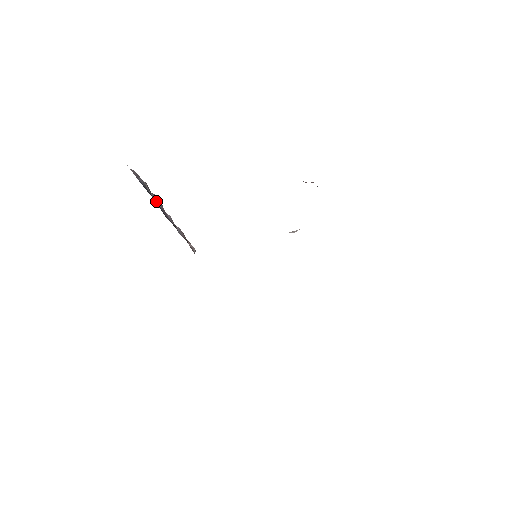
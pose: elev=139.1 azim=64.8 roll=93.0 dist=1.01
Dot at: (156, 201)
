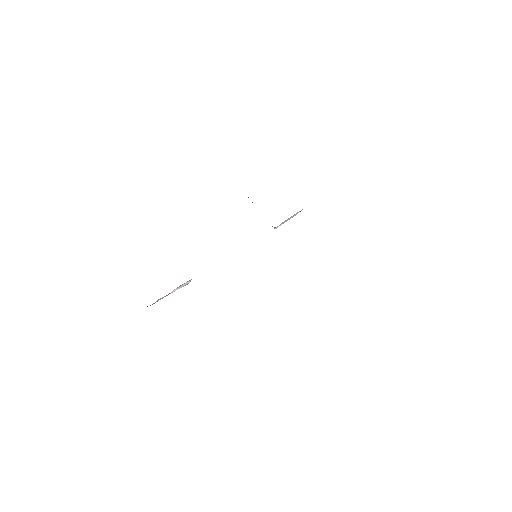
Dot at: occluded
